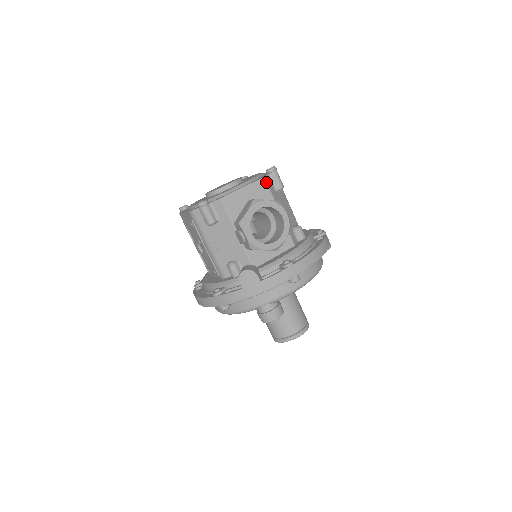
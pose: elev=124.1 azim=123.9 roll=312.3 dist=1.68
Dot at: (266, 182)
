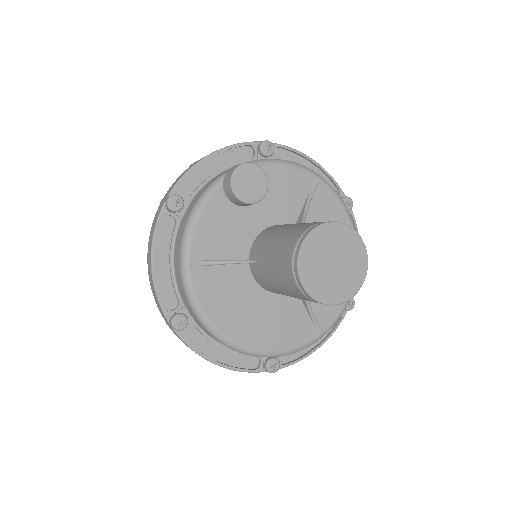
Dot at: occluded
